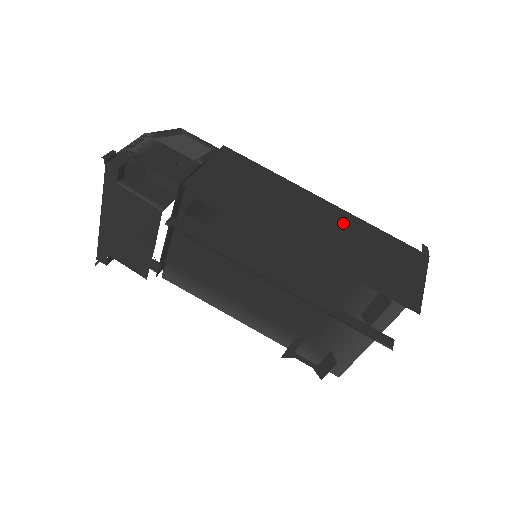
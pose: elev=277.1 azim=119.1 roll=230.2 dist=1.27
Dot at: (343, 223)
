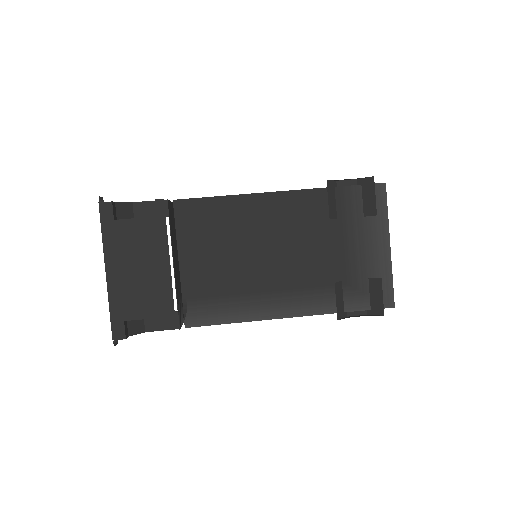
Dot at: occluded
